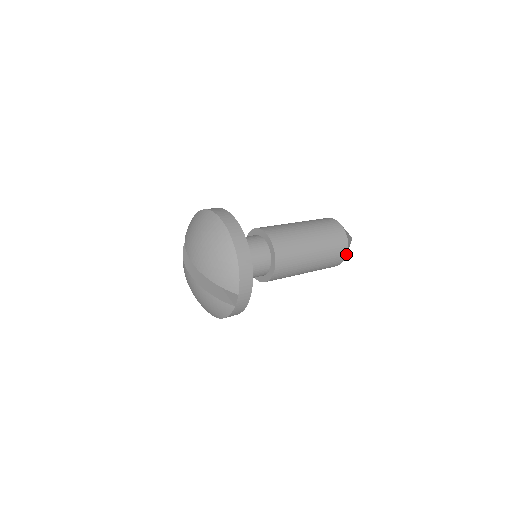
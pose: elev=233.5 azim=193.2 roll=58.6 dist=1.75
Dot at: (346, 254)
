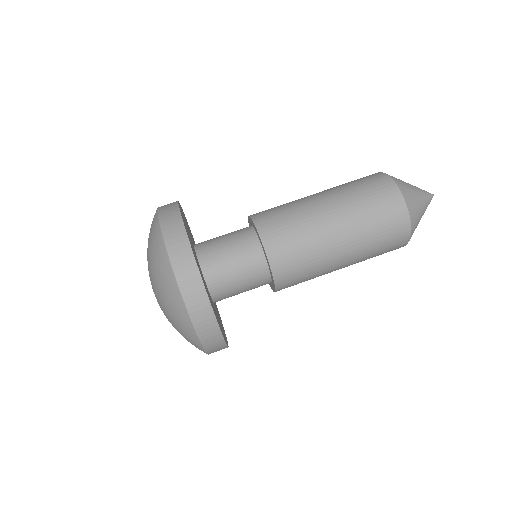
Dot at: (404, 245)
